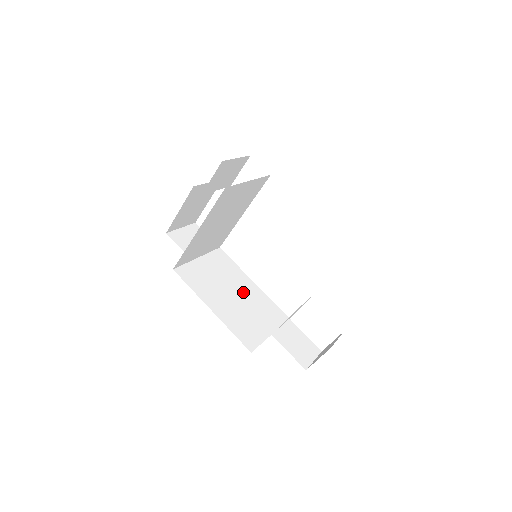
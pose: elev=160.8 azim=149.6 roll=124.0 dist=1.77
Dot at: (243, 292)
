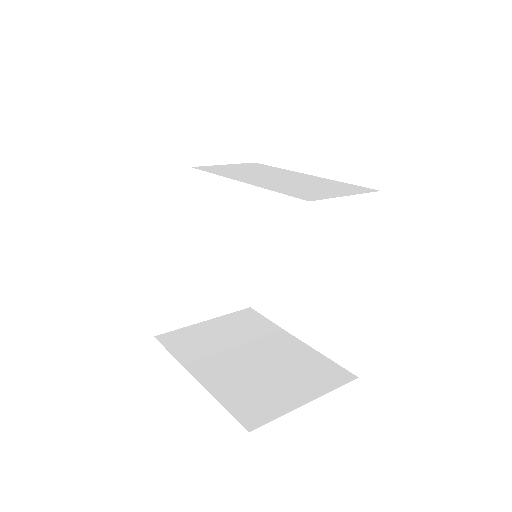
Dot at: (222, 248)
